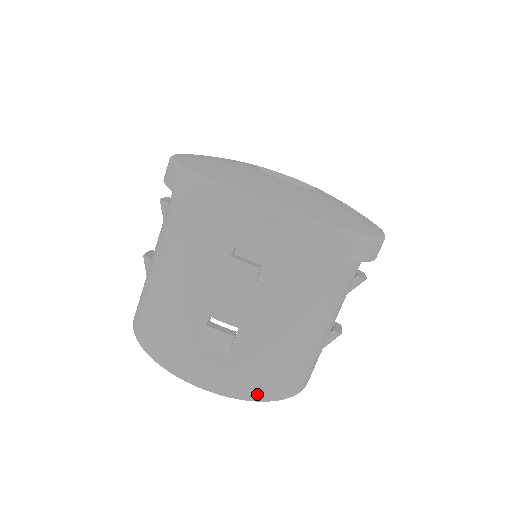
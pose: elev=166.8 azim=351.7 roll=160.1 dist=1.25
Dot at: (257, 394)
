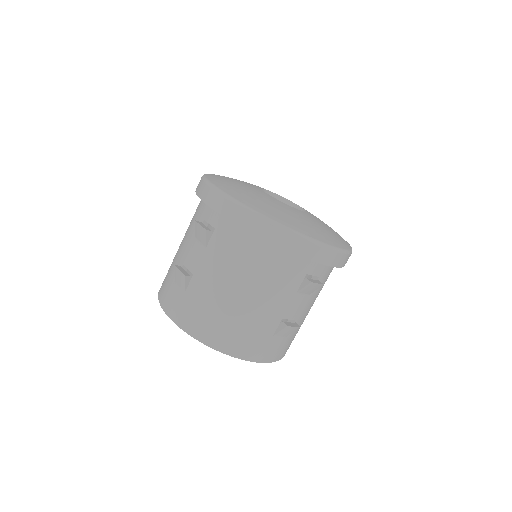
Dot at: occluded
